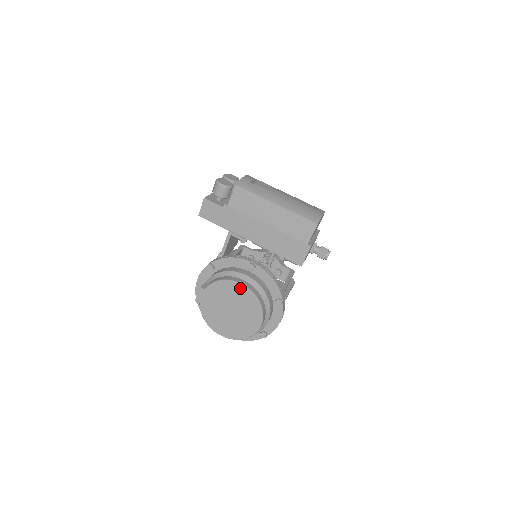
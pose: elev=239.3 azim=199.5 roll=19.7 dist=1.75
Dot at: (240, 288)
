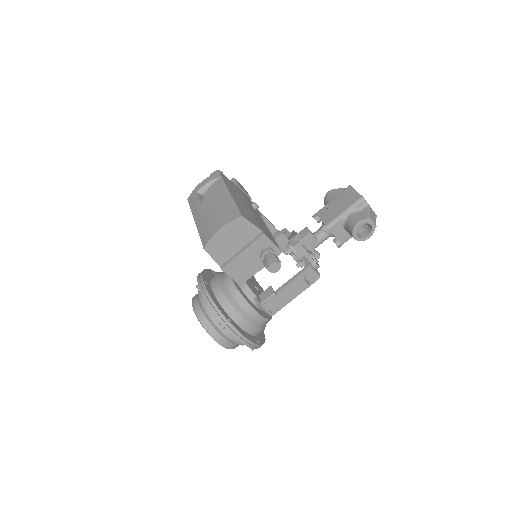
Dot at: occluded
